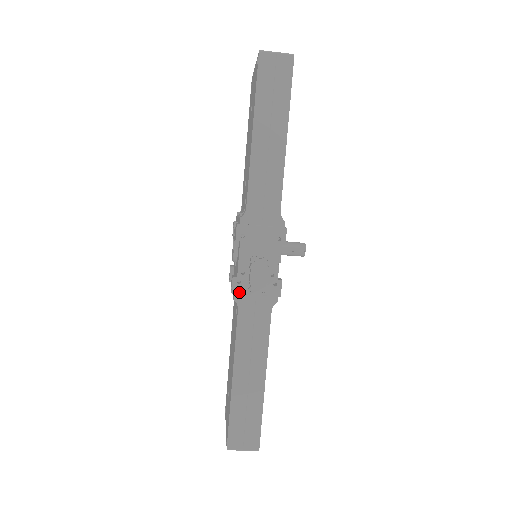
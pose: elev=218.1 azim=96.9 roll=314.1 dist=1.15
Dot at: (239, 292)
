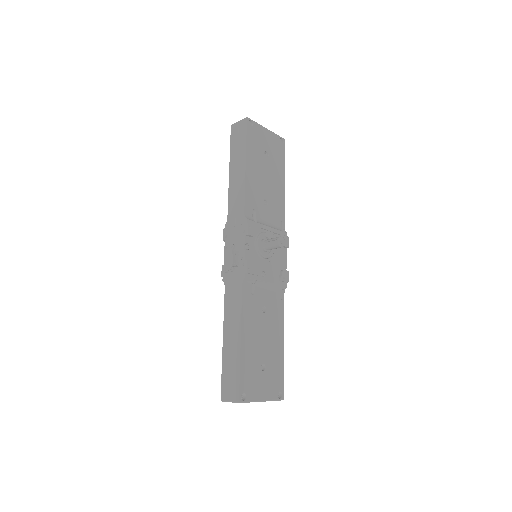
Dot at: (225, 275)
